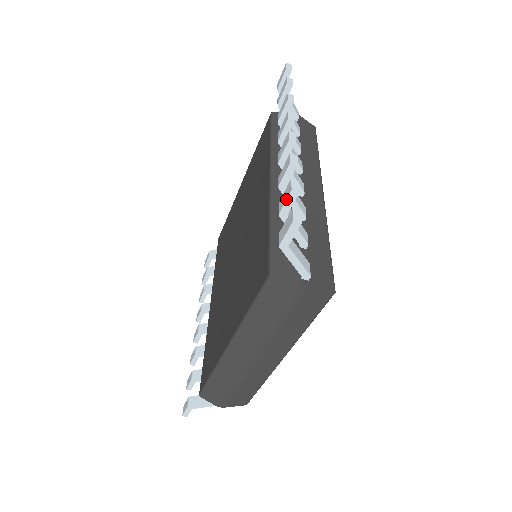
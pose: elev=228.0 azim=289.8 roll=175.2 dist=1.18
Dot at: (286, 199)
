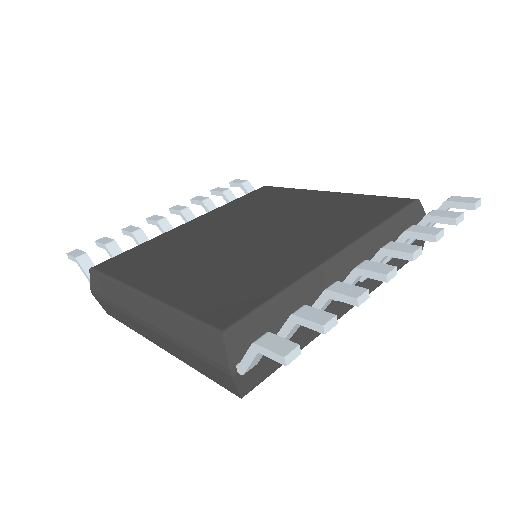
Dot at: (311, 320)
